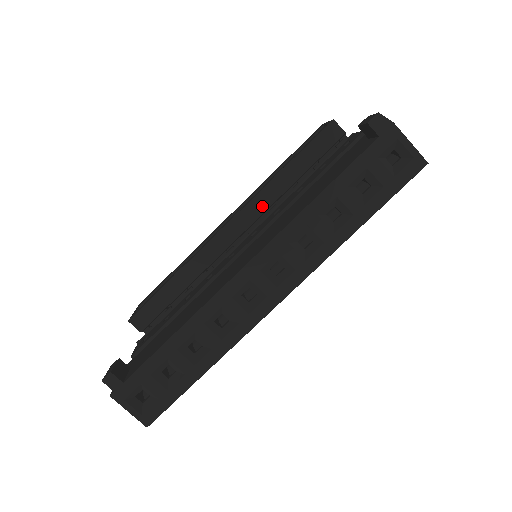
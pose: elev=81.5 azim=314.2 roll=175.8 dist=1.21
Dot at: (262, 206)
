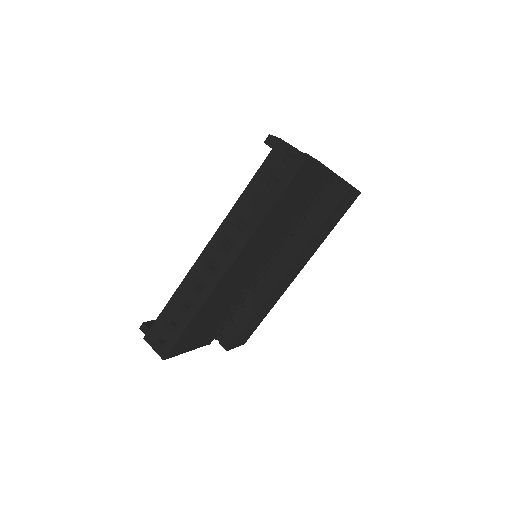
Dot at: occluded
